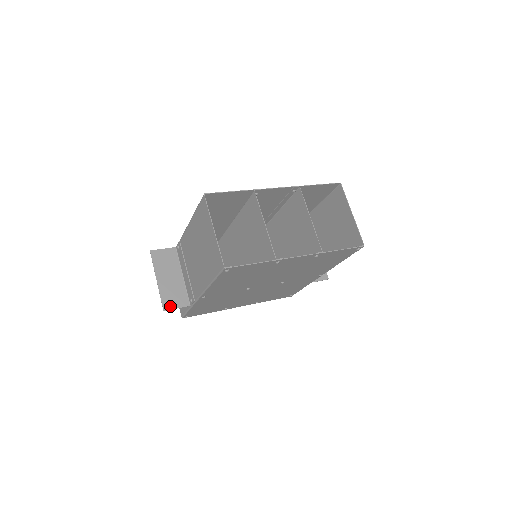
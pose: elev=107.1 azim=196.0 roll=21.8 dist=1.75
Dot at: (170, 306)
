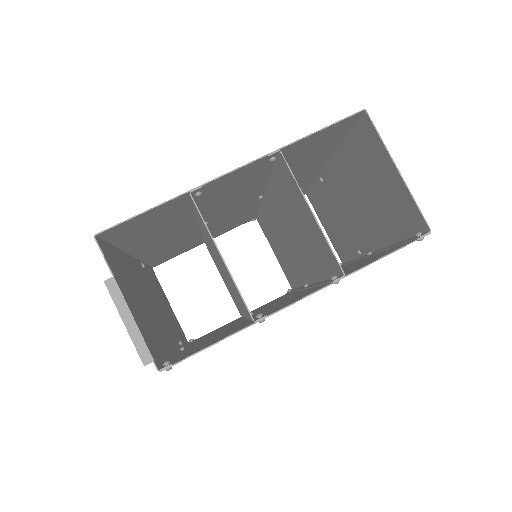
Dot at: occluded
